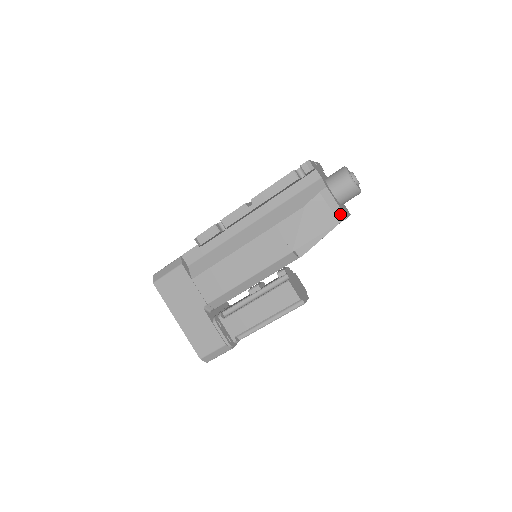
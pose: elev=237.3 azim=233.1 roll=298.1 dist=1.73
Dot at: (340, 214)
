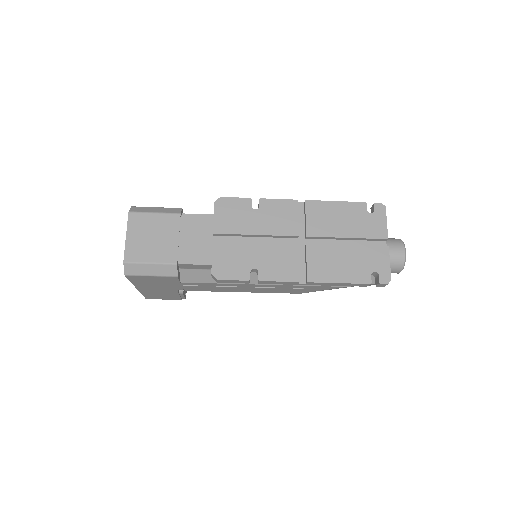
Dot at: occluded
